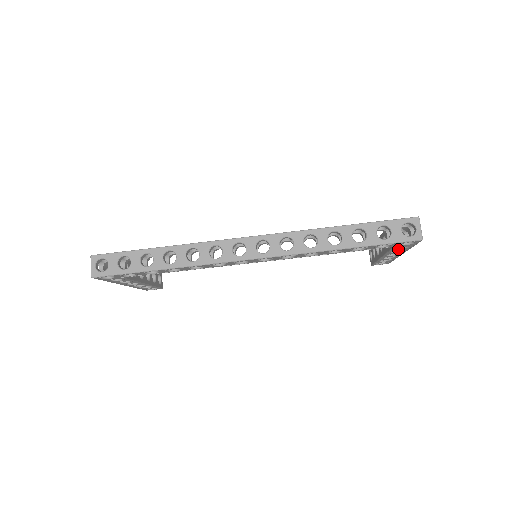
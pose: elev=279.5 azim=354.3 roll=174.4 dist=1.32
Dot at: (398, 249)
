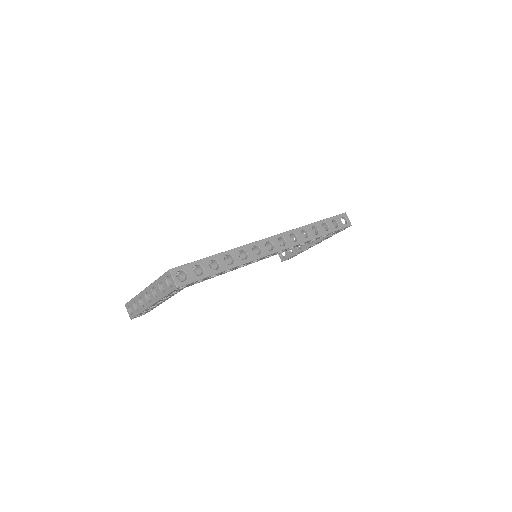
Dot at: occluded
